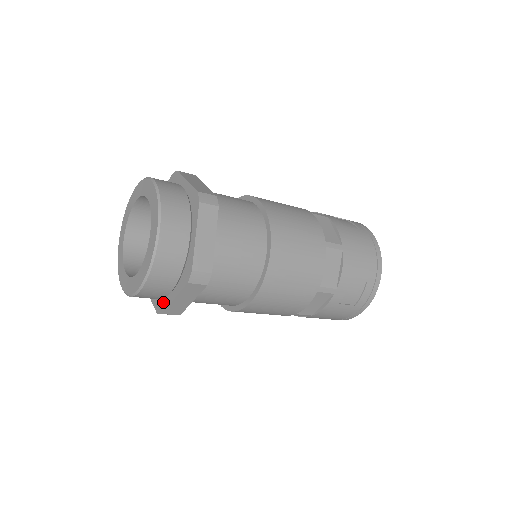
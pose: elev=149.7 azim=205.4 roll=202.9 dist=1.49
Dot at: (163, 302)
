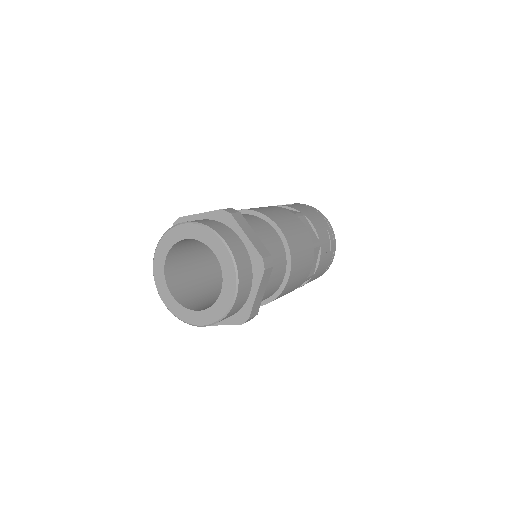
Dot at: (244, 310)
